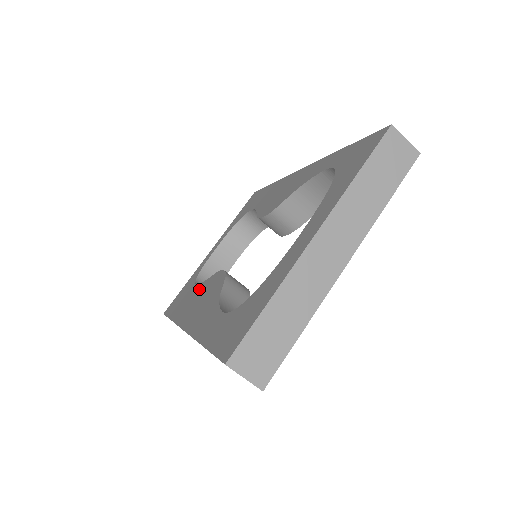
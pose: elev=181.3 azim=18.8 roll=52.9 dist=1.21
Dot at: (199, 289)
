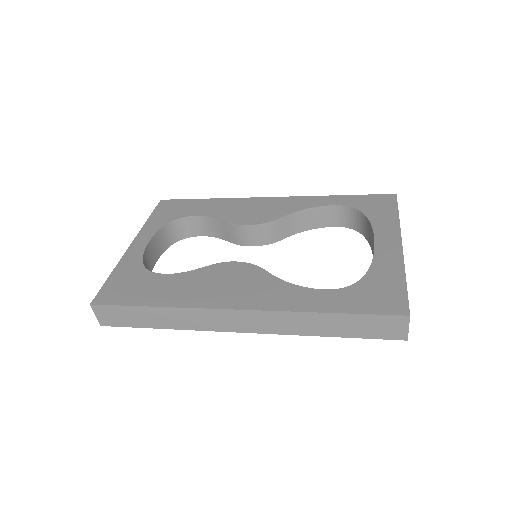
Dot at: (193, 277)
